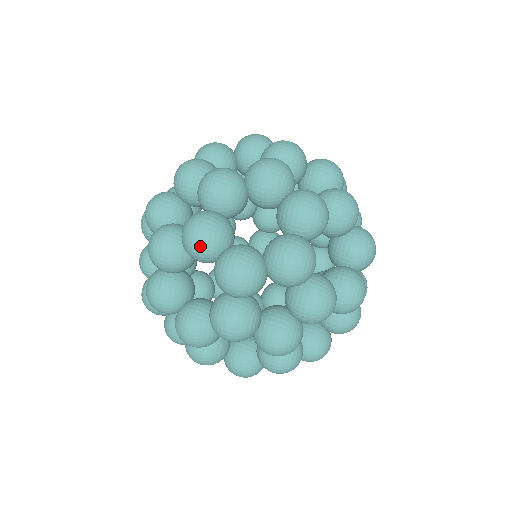
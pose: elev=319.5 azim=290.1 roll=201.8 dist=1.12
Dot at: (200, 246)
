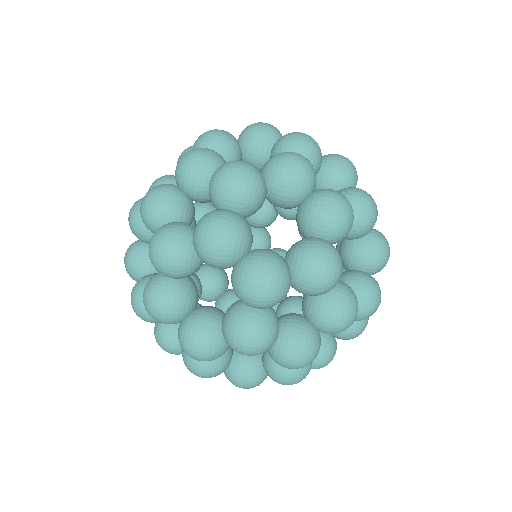
Dot at: (219, 251)
